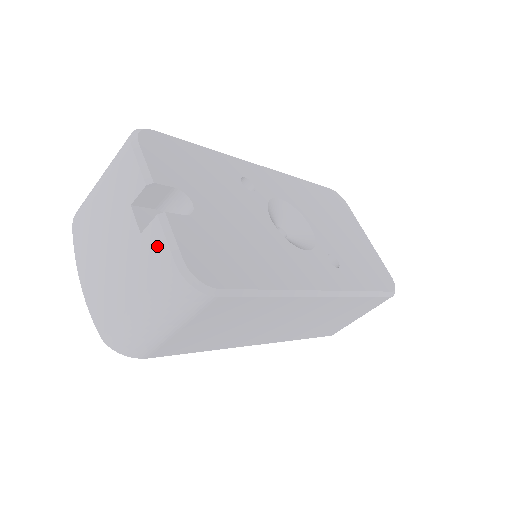
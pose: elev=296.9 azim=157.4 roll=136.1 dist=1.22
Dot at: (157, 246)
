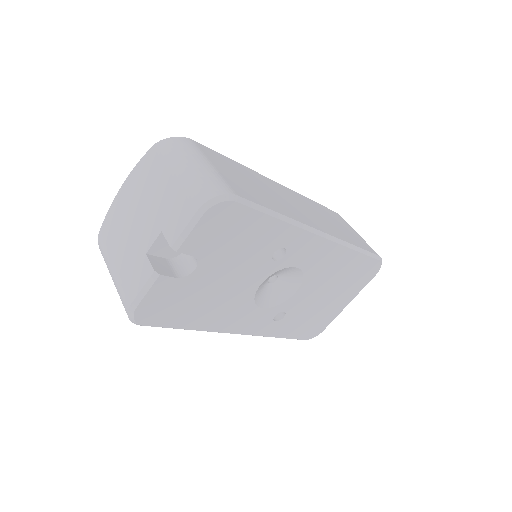
Dot at: (139, 279)
